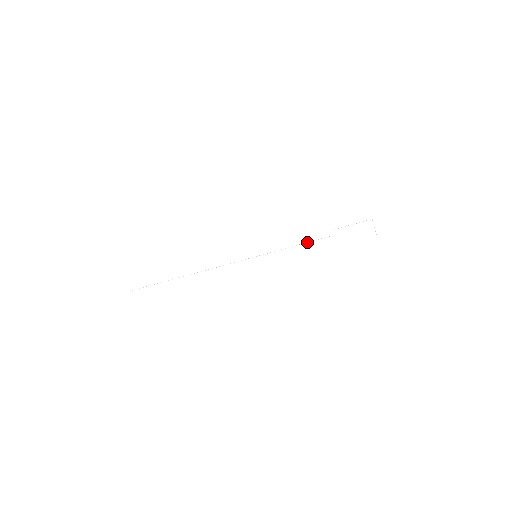
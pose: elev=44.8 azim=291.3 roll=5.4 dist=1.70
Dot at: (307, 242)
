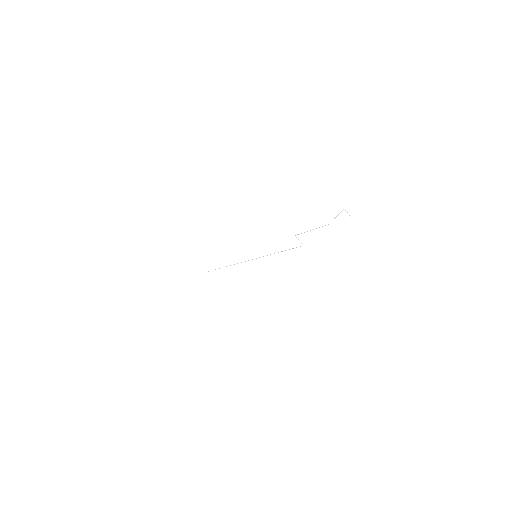
Dot at: occluded
